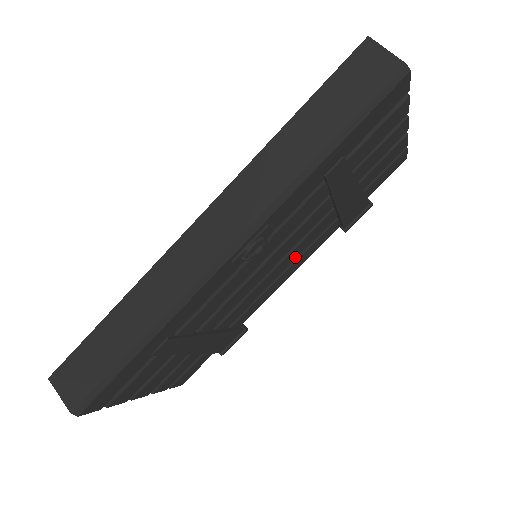
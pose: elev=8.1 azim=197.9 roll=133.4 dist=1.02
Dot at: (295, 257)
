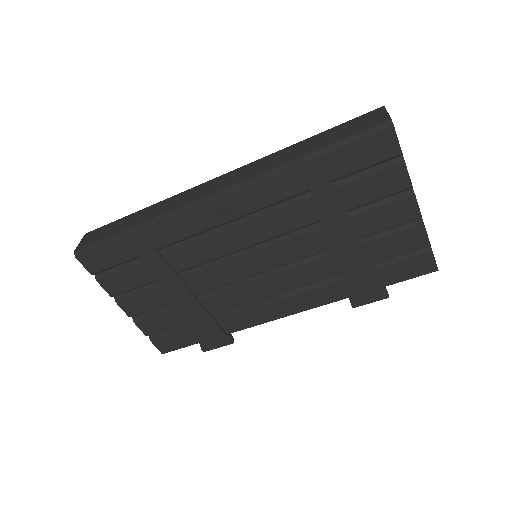
Dot at: (290, 286)
